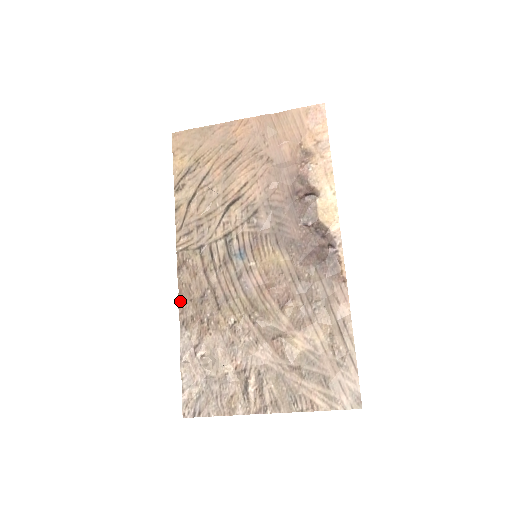
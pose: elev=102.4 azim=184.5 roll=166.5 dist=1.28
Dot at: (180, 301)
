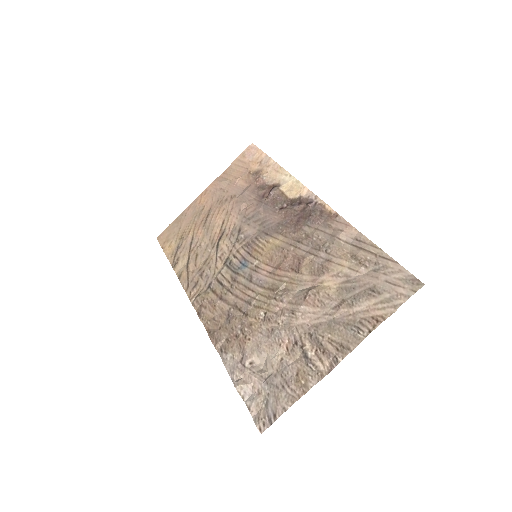
Dot at: (210, 336)
